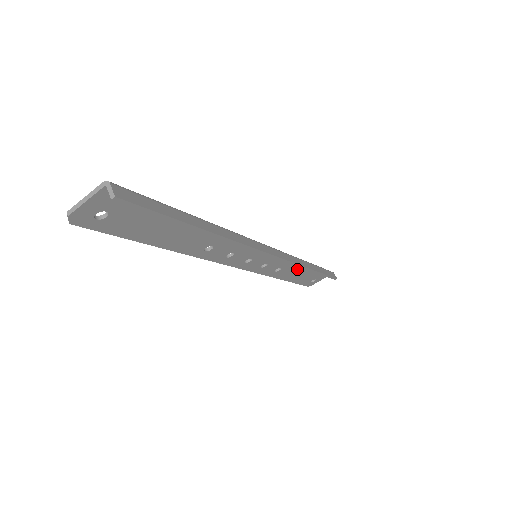
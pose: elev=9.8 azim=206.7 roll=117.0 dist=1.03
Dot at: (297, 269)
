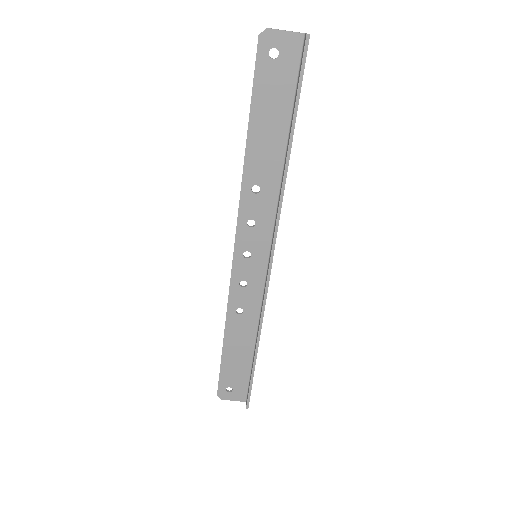
Dot at: (245, 338)
